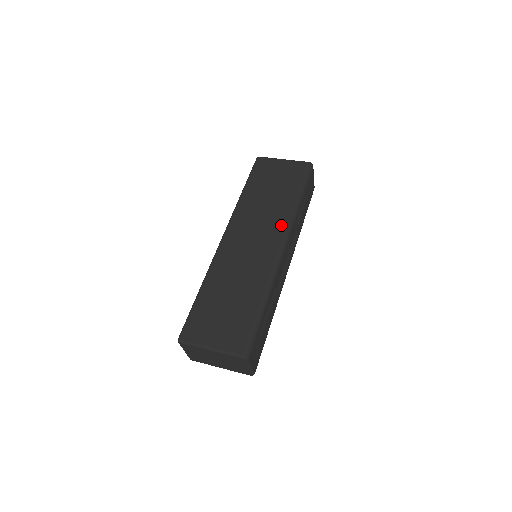
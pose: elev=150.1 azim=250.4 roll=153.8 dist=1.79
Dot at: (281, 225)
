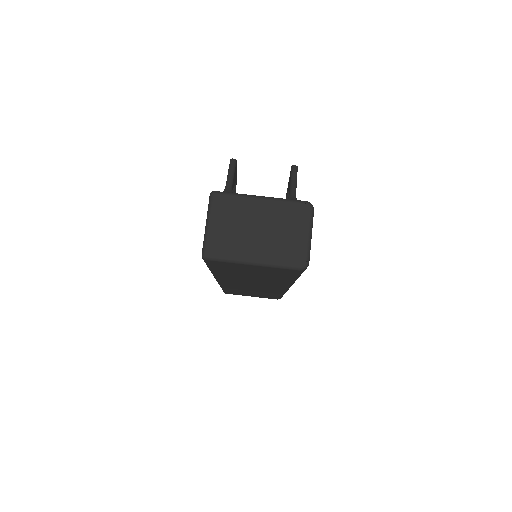
Dot at: occluded
